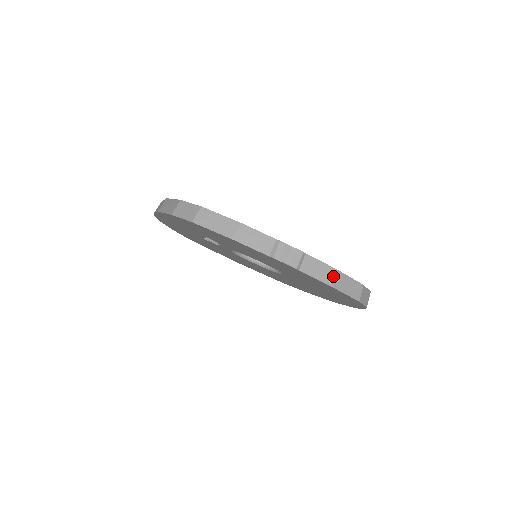
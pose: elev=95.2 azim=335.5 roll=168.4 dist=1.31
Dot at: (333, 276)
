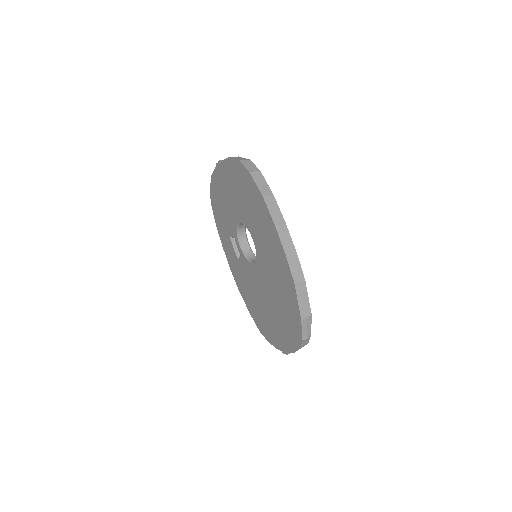
Dot at: occluded
